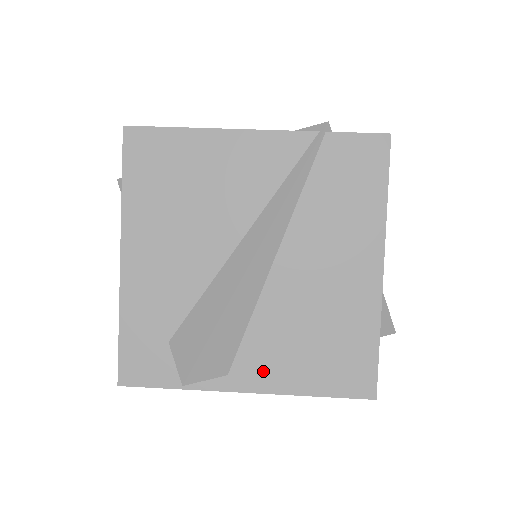
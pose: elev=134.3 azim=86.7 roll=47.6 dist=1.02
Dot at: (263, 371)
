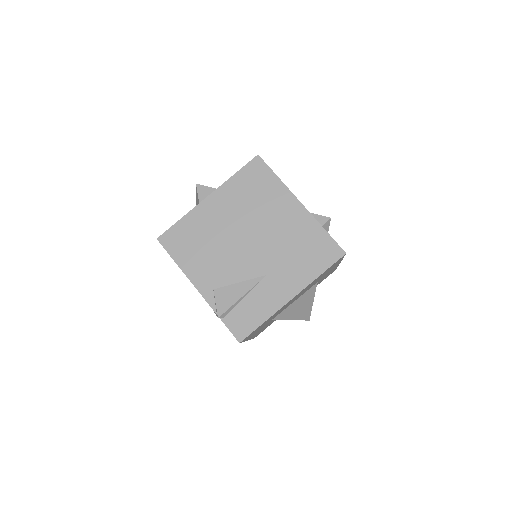
Dot at: occluded
